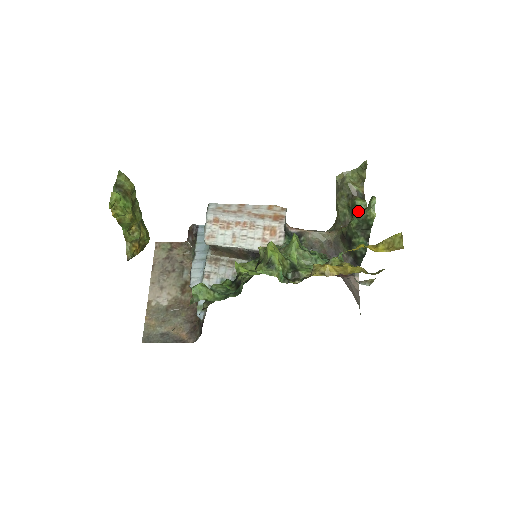
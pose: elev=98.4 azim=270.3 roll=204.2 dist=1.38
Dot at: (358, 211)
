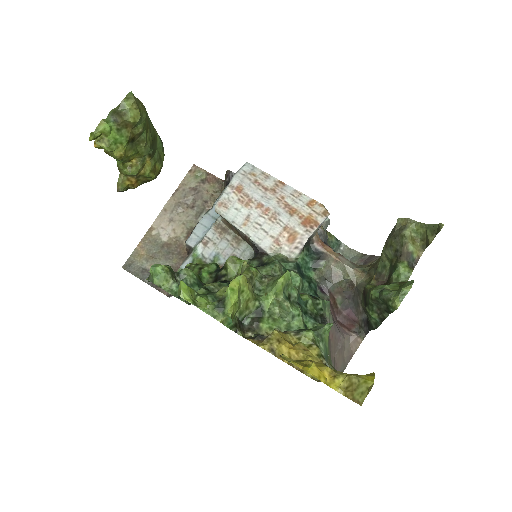
Dot at: (394, 278)
